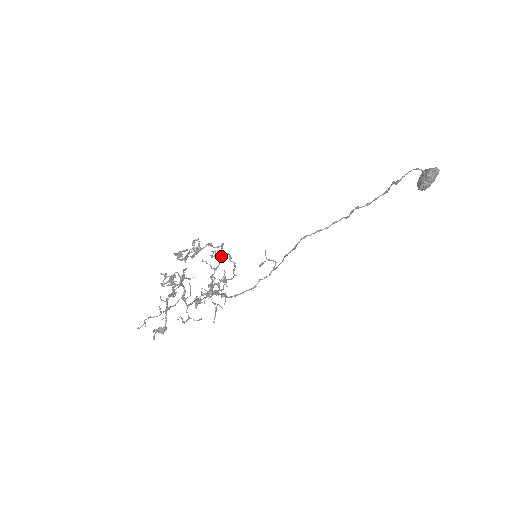
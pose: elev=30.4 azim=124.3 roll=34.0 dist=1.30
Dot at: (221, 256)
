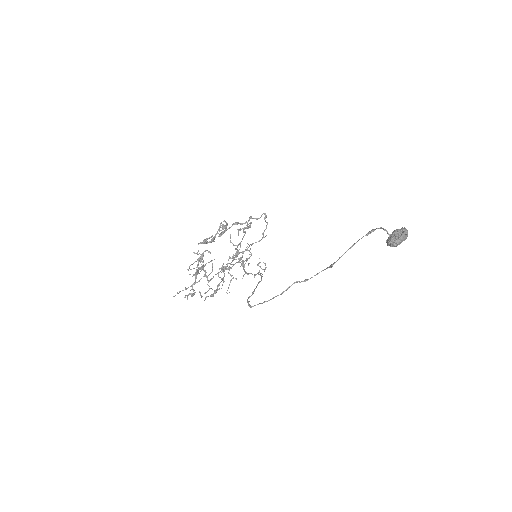
Dot at: (245, 232)
